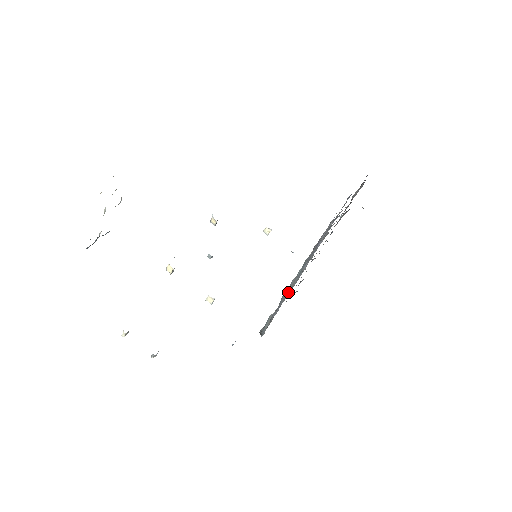
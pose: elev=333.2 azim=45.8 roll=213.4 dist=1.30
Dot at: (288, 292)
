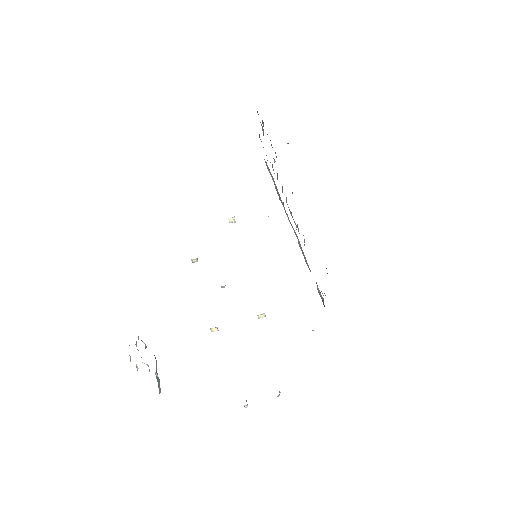
Dot at: (303, 253)
